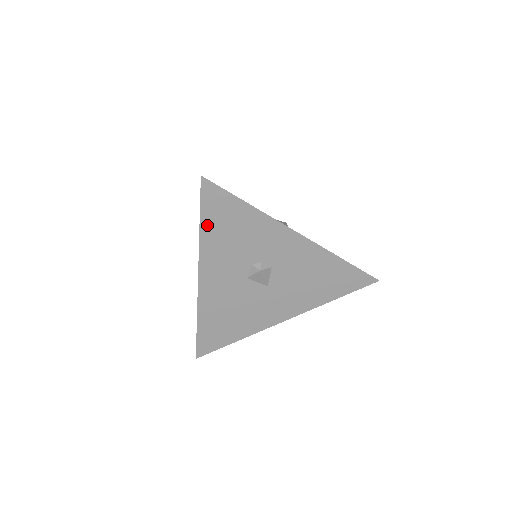
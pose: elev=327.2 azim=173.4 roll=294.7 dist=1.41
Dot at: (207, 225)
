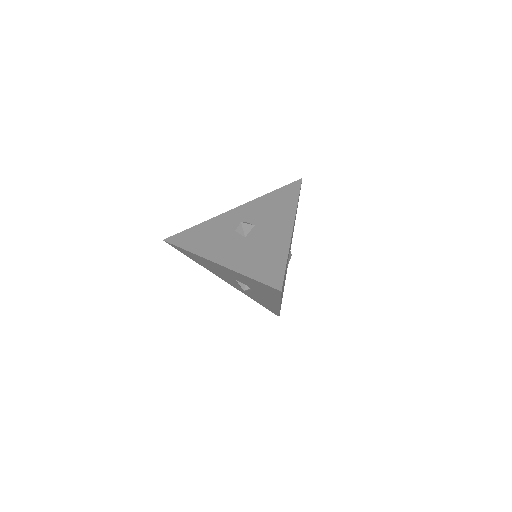
Dot at: (253, 280)
